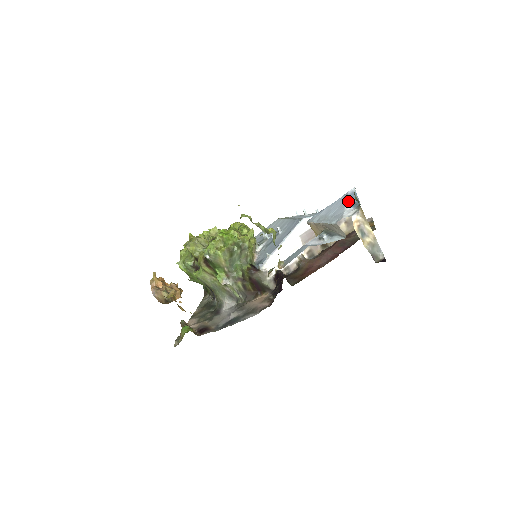
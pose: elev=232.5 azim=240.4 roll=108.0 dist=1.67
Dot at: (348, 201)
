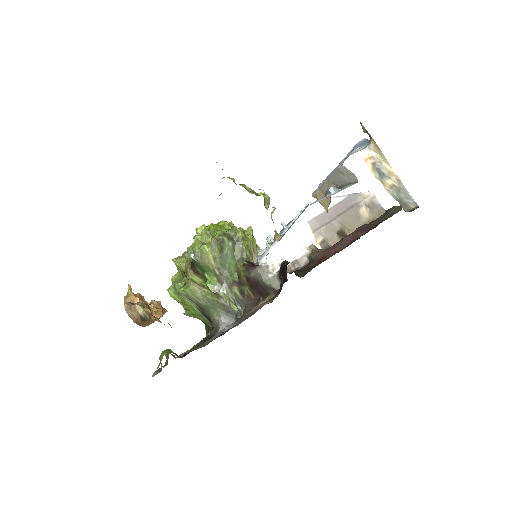
Dot at: (357, 146)
